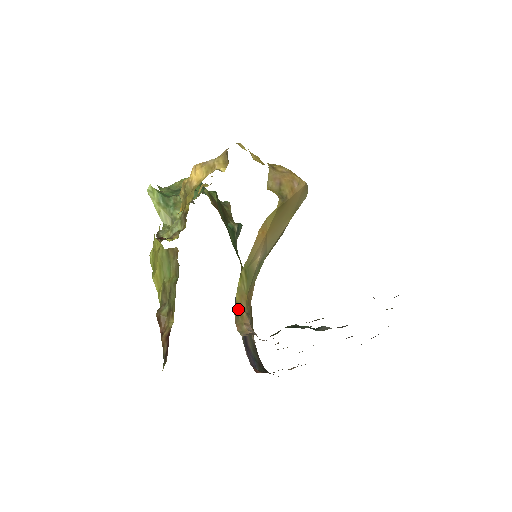
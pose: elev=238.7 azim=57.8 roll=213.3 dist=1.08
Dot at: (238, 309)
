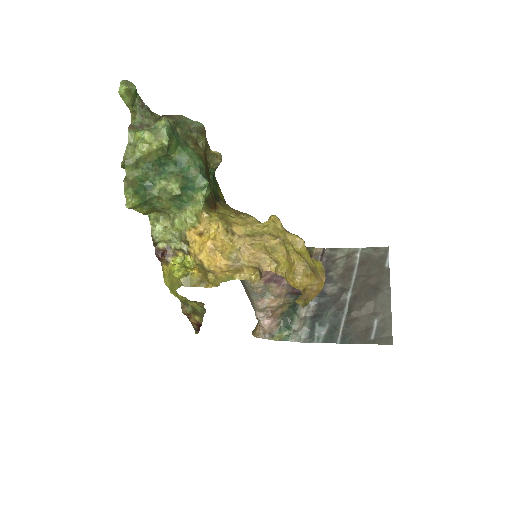
Dot at: (254, 329)
